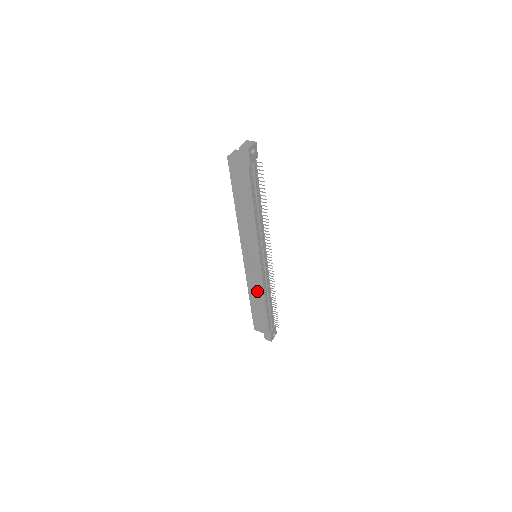
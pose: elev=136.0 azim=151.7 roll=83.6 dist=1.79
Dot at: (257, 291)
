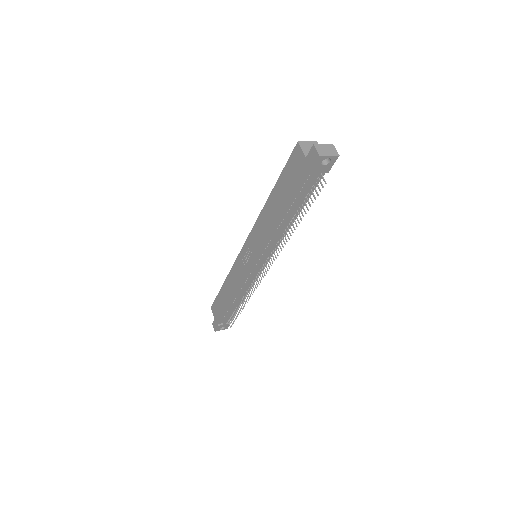
Dot at: (233, 284)
